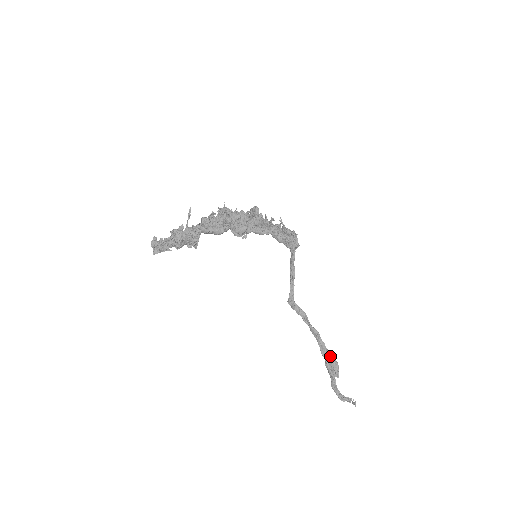
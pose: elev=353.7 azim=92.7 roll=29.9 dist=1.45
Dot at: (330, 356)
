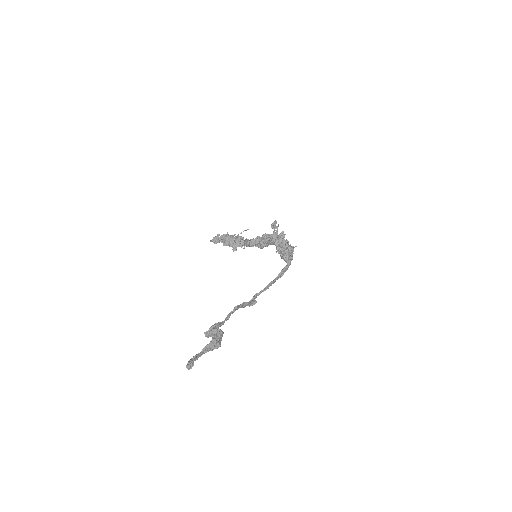
Dot at: (223, 322)
